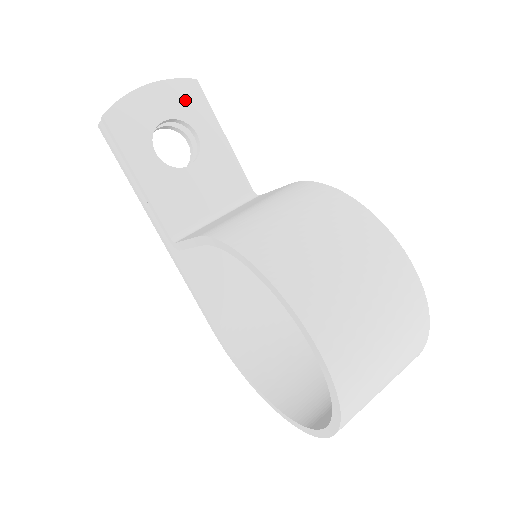
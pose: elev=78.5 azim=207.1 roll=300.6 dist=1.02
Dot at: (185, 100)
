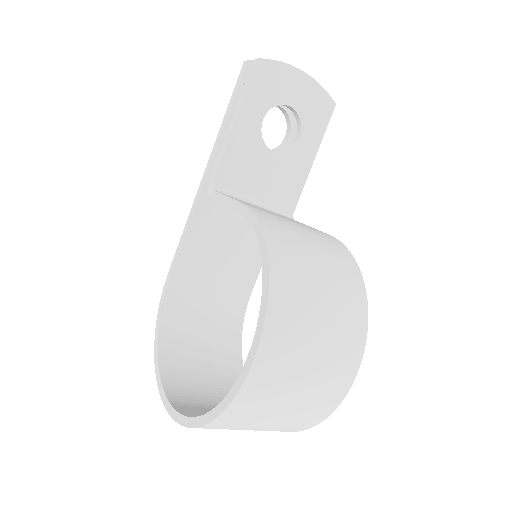
Dot at: (316, 109)
